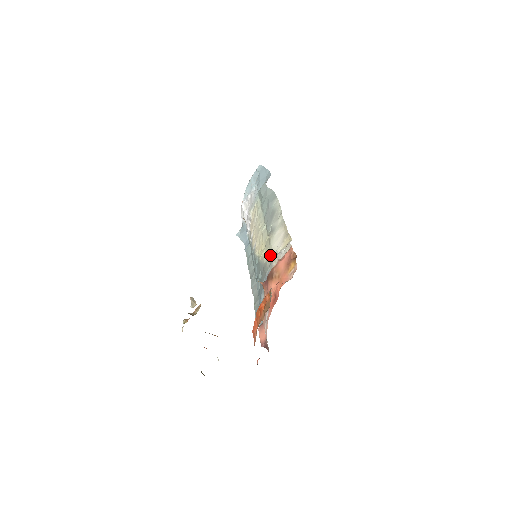
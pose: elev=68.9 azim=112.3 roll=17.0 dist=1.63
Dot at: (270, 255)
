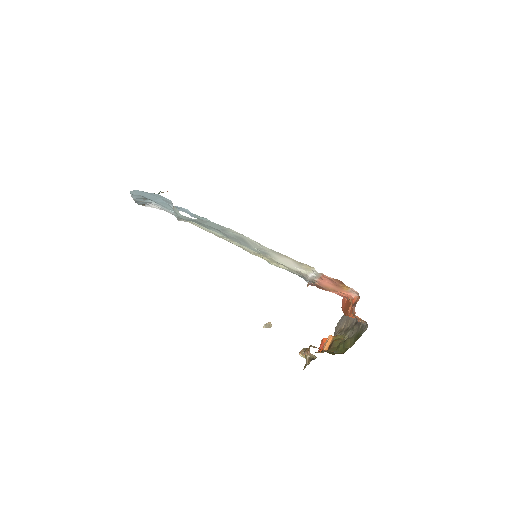
Dot at: (291, 270)
